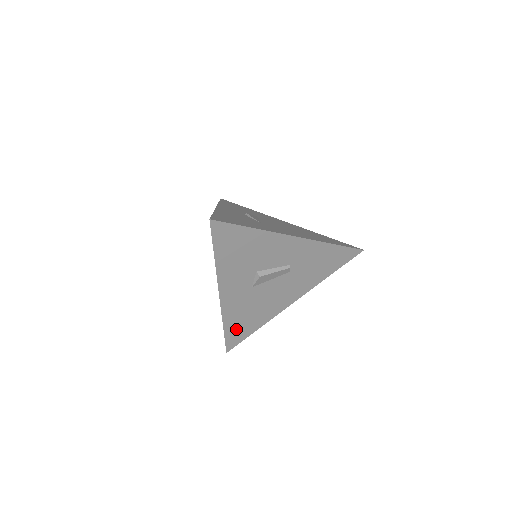
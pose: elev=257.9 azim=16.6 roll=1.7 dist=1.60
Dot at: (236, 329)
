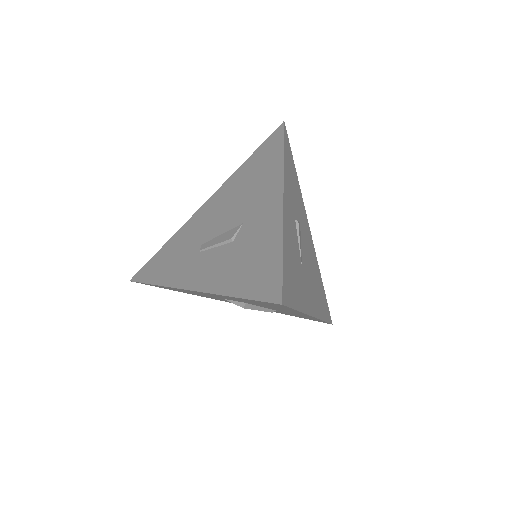
Dot at: occluded
